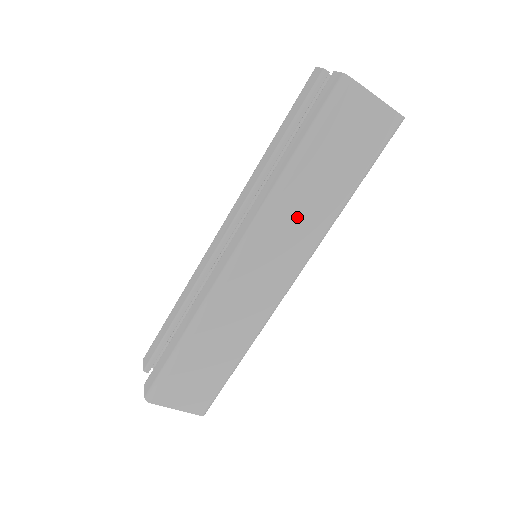
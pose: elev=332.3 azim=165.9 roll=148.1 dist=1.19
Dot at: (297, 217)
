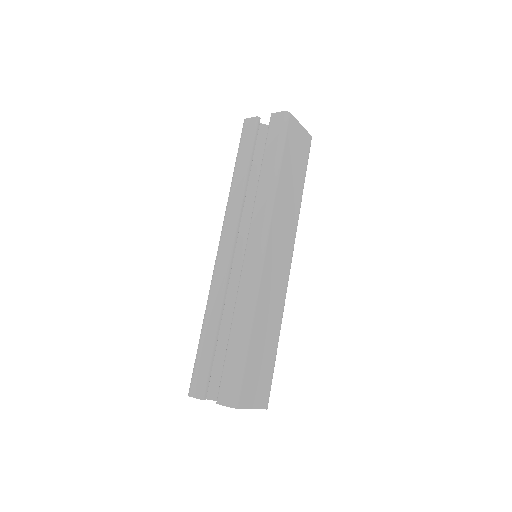
Dot at: (286, 209)
